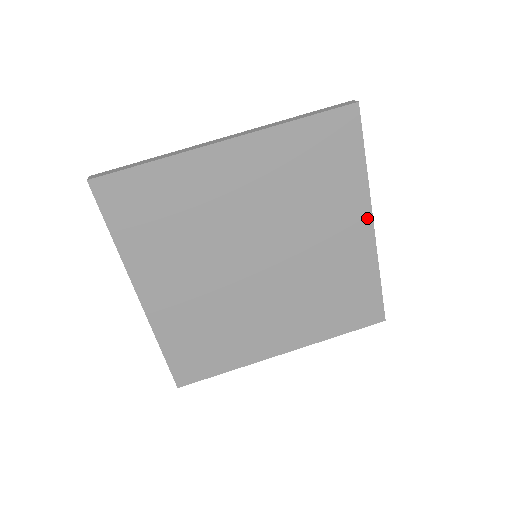
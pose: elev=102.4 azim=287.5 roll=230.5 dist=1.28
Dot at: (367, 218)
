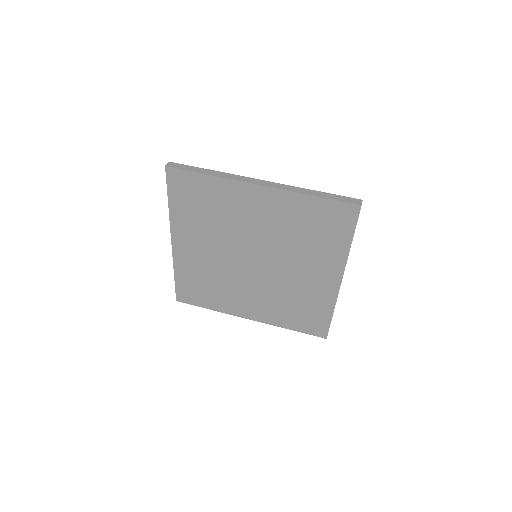
Dot at: (339, 275)
